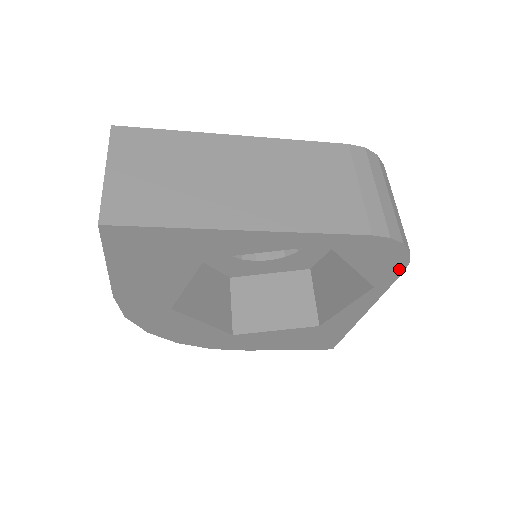
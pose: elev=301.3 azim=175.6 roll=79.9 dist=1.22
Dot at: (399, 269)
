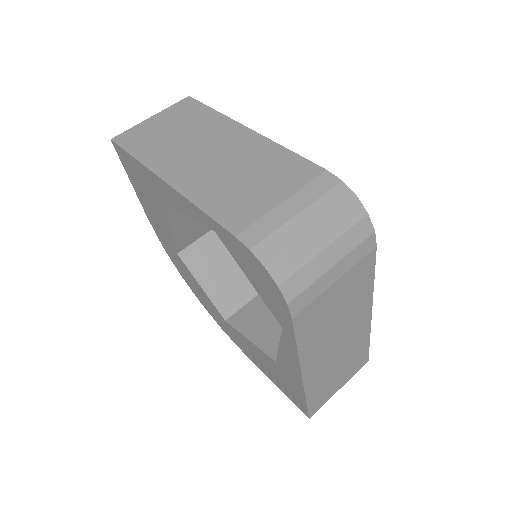
Dot at: (286, 311)
